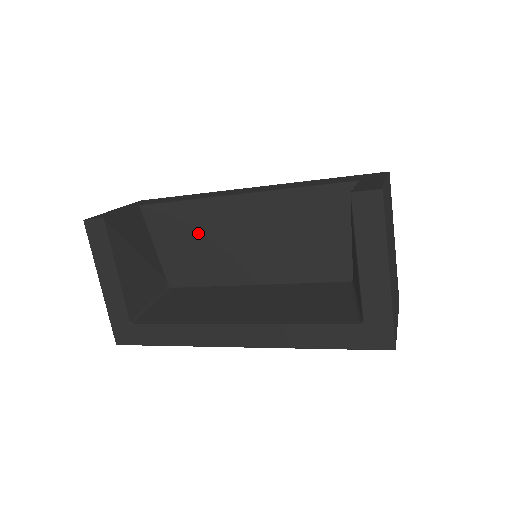
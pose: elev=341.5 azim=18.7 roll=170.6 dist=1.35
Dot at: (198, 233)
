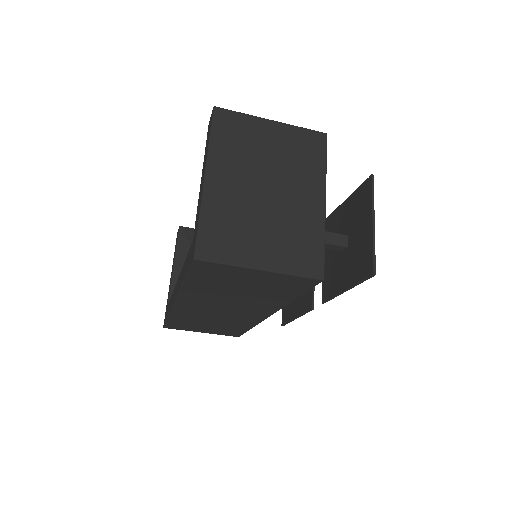
Dot at: occluded
